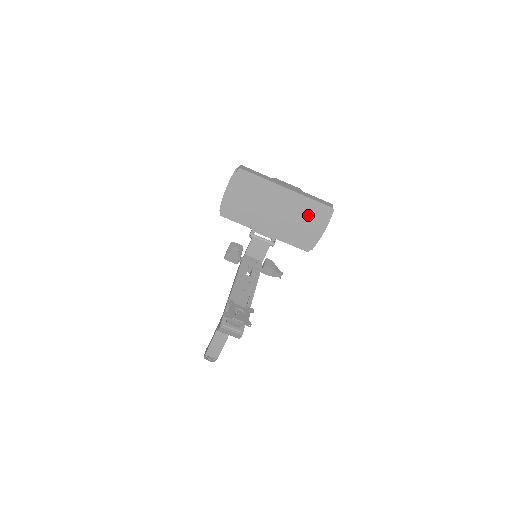
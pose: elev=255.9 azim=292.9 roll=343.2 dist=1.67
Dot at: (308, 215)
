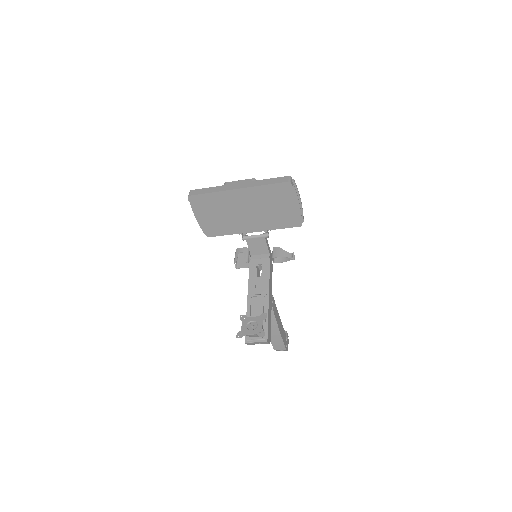
Dot at: (275, 198)
